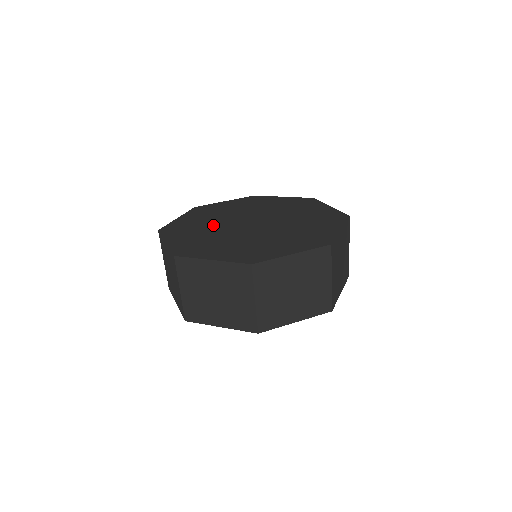
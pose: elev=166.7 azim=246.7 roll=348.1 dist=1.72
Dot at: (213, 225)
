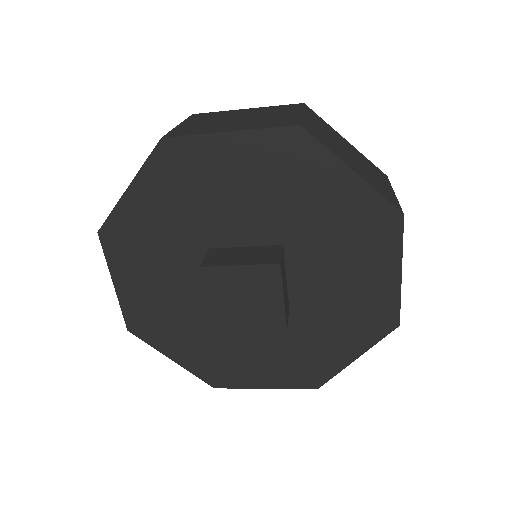
Dot at: occluded
